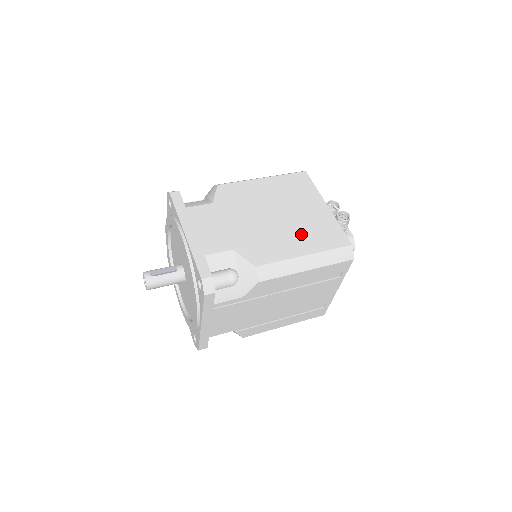
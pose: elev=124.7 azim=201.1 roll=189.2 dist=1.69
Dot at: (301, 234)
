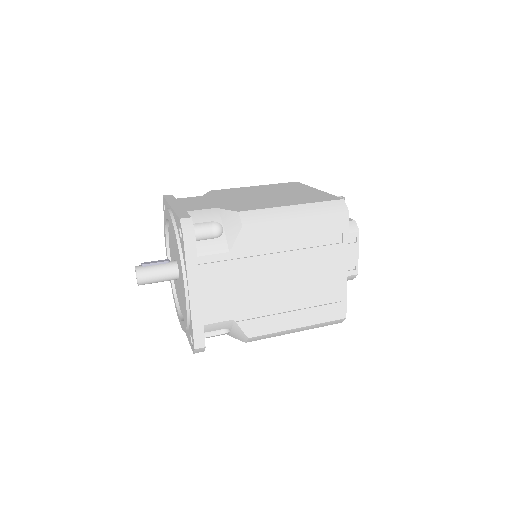
Dot at: (289, 199)
